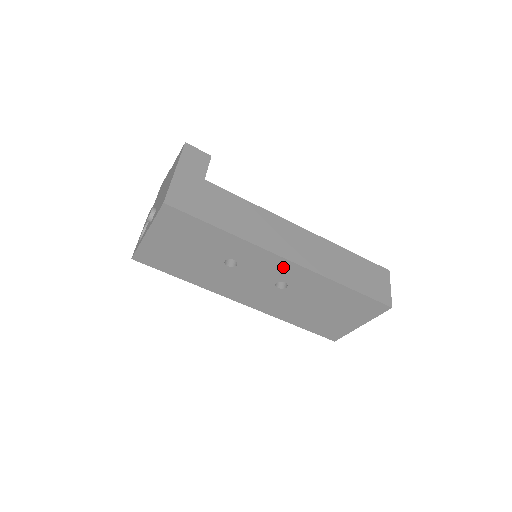
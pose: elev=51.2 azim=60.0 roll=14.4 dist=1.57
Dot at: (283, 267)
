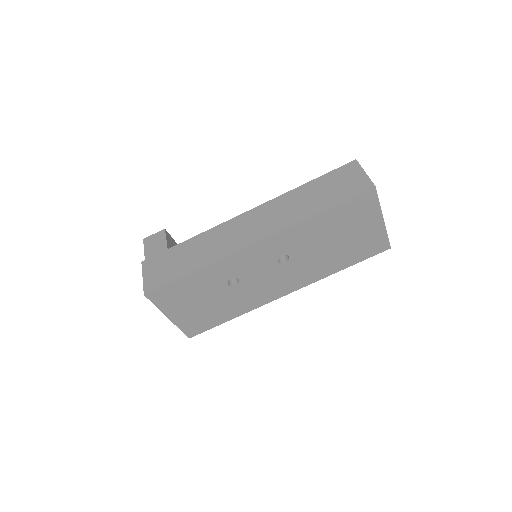
Dot at: (262, 249)
